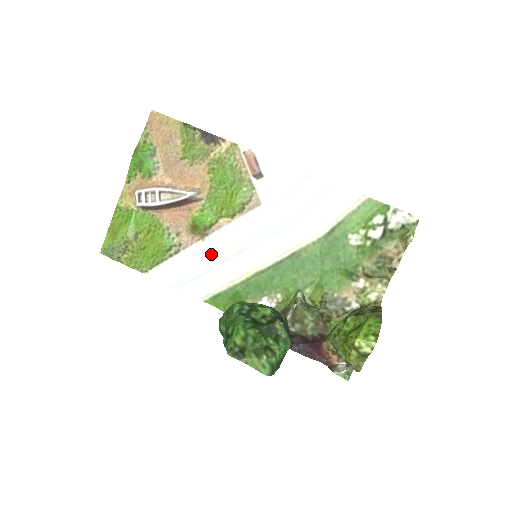
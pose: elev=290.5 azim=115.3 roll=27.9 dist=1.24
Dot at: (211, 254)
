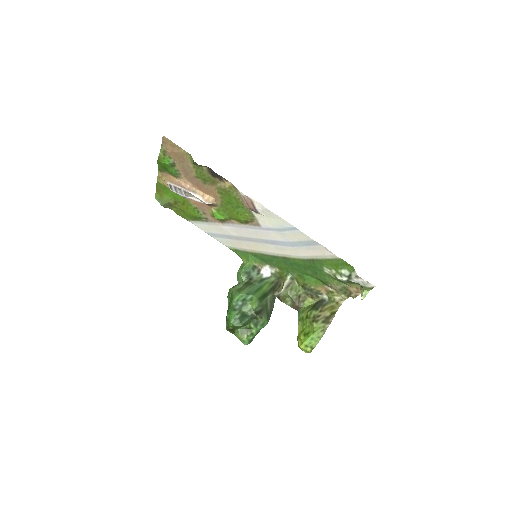
Dot at: (229, 232)
